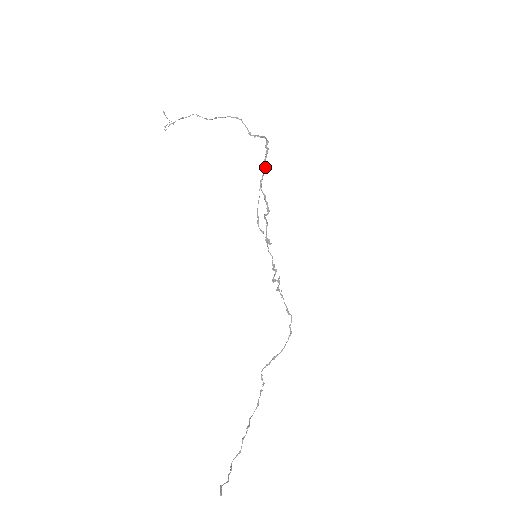
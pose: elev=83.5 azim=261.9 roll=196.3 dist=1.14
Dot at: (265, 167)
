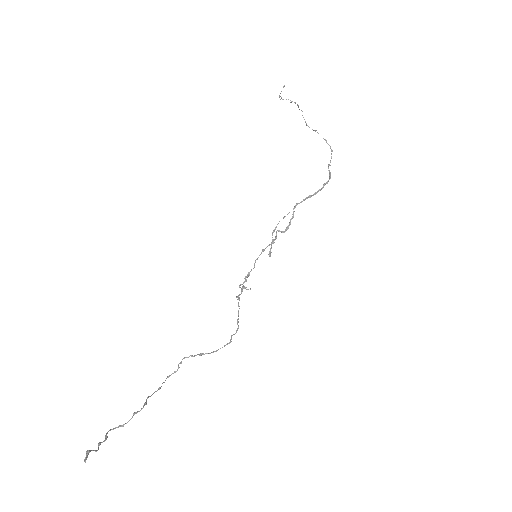
Dot at: (309, 197)
